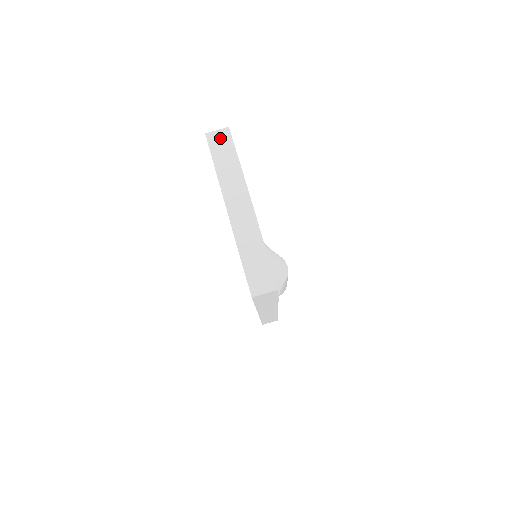
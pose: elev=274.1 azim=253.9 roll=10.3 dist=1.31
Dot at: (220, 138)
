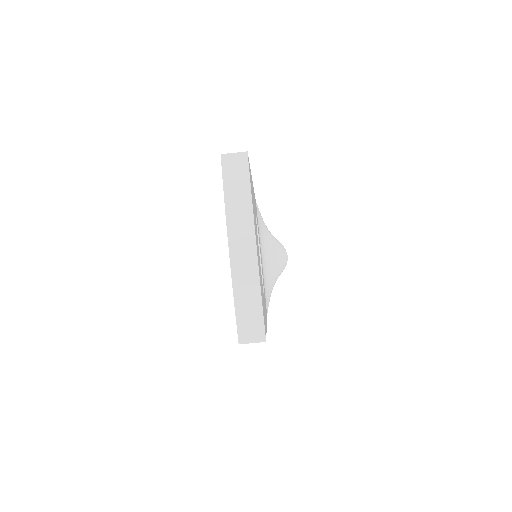
Dot at: (236, 164)
